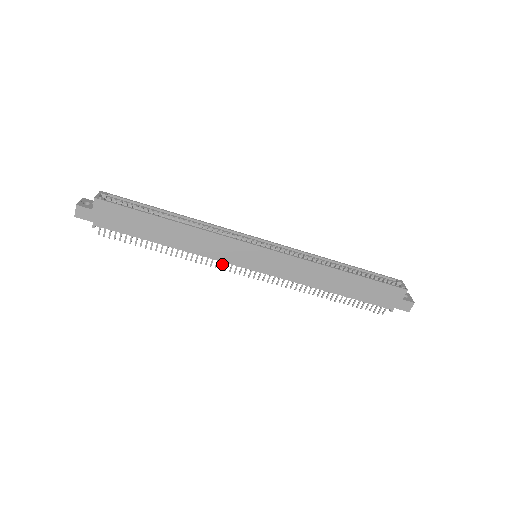
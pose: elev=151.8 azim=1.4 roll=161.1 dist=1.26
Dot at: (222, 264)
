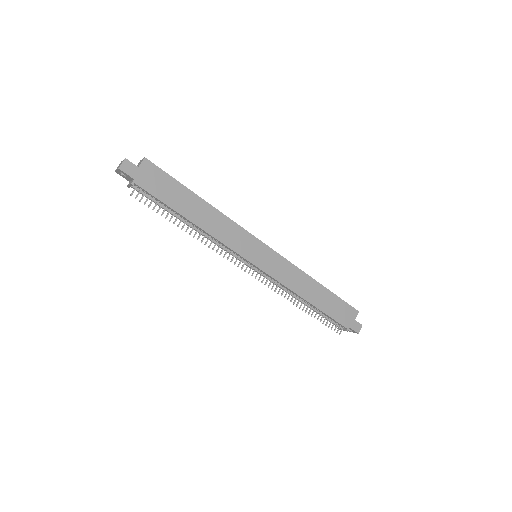
Dot at: occluded
